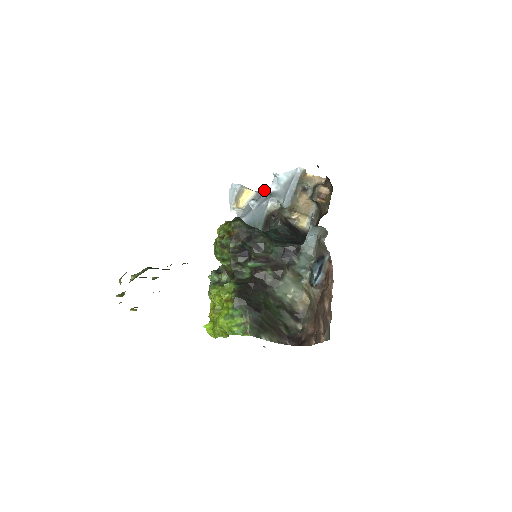
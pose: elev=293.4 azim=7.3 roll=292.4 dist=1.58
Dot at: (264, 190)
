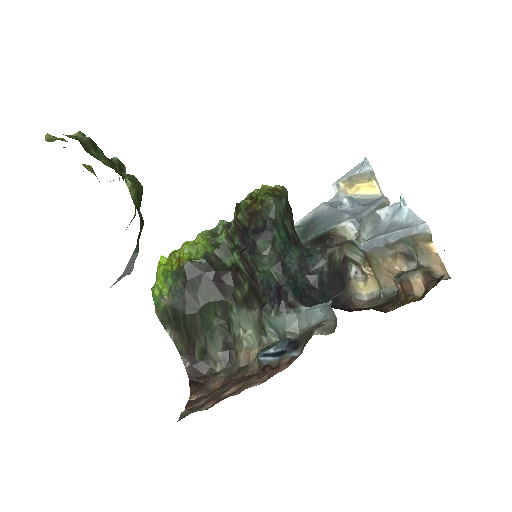
Dot at: (382, 203)
